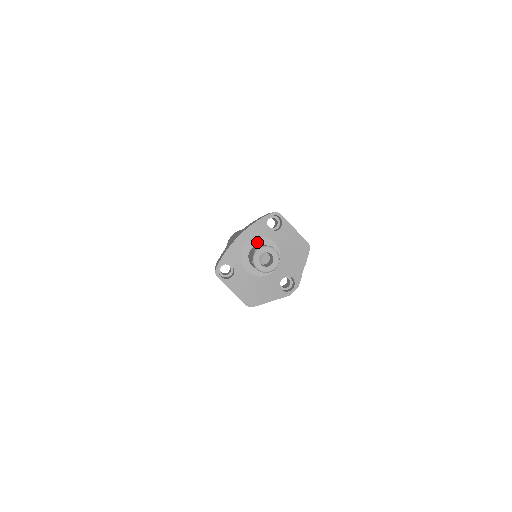
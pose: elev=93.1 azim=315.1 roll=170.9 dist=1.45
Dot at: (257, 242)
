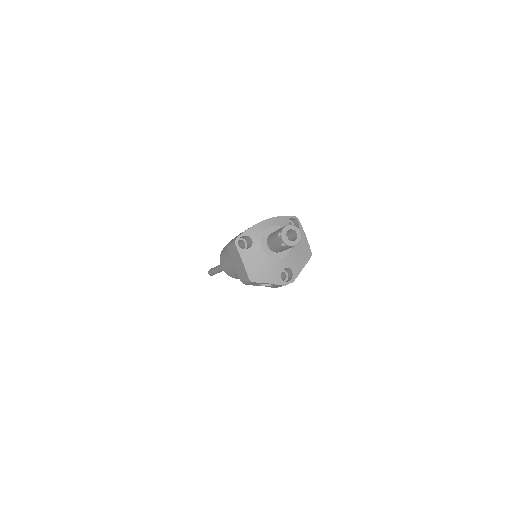
Dot at: occluded
